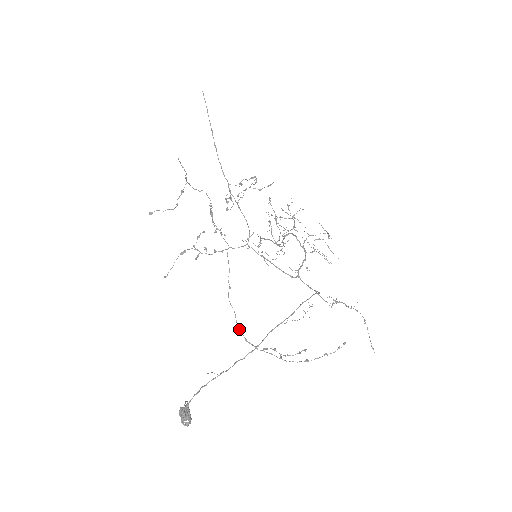
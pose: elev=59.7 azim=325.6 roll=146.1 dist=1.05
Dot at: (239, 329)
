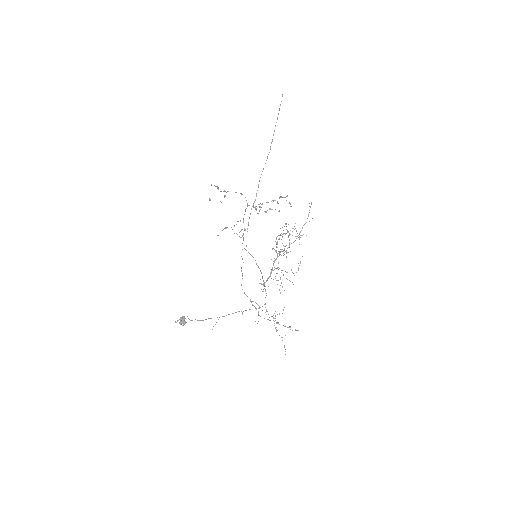
Dot at: occluded
